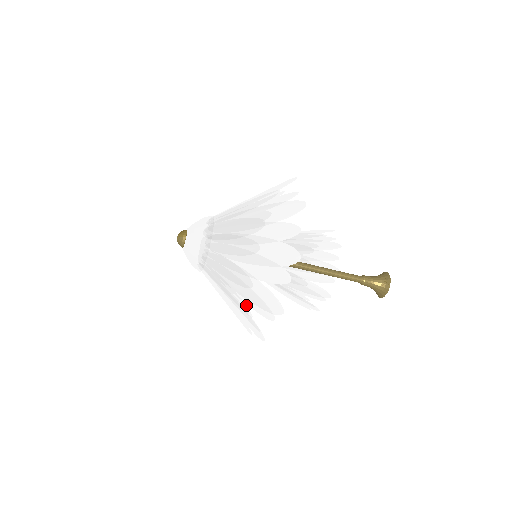
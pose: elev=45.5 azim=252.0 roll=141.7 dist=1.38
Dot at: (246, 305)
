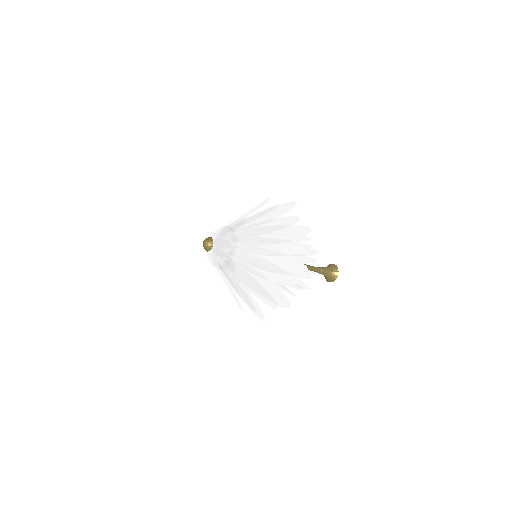
Dot at: (242, 309)
